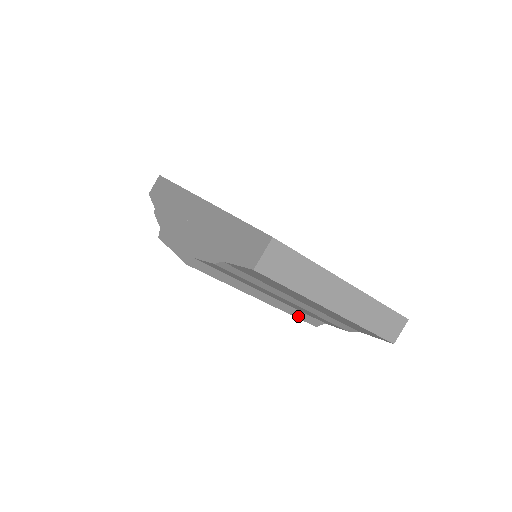
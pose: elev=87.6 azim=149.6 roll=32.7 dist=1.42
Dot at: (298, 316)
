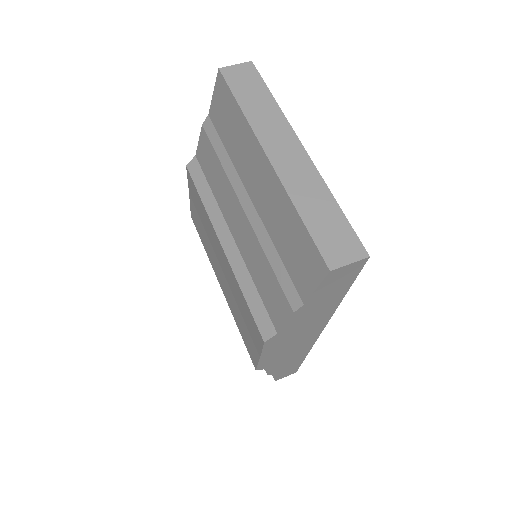
Dot at: (250, 301)
